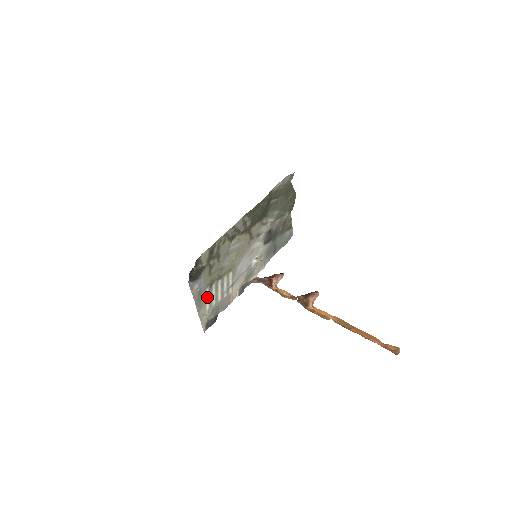
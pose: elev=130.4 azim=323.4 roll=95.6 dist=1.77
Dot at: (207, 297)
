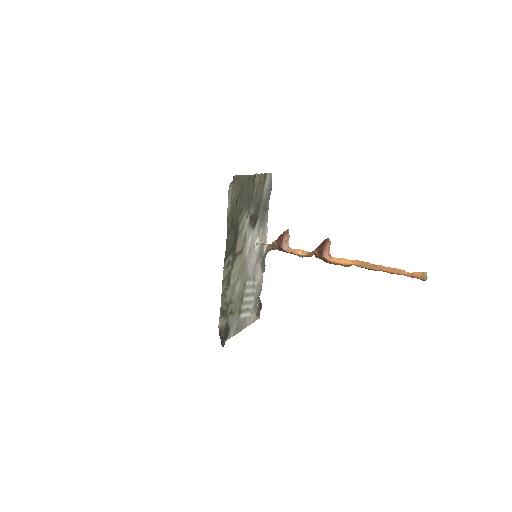
Dot at: (244, 315)
